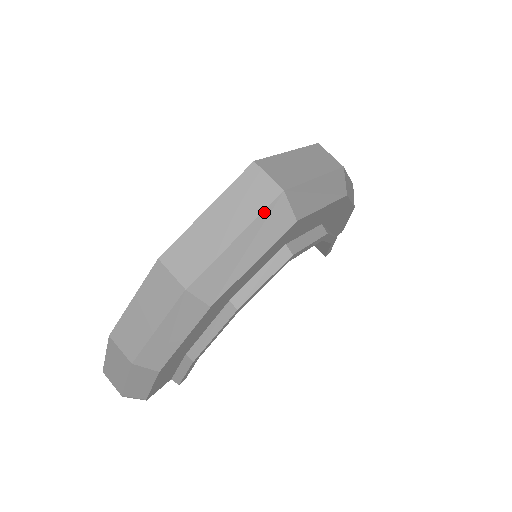
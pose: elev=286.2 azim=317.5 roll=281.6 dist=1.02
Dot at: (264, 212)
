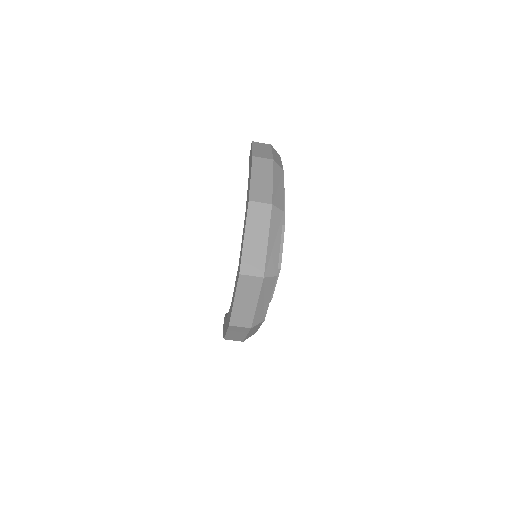
Dot at: (261, 289)
